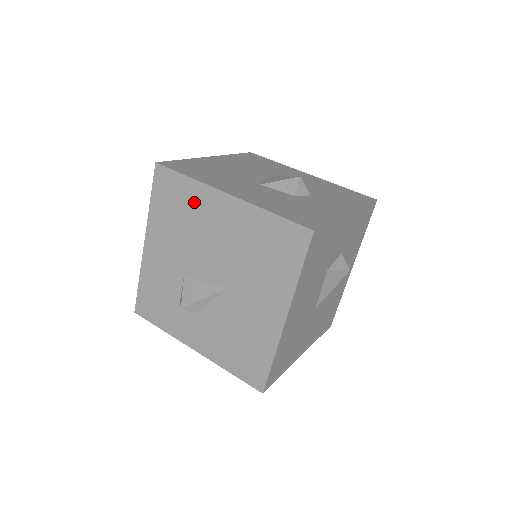
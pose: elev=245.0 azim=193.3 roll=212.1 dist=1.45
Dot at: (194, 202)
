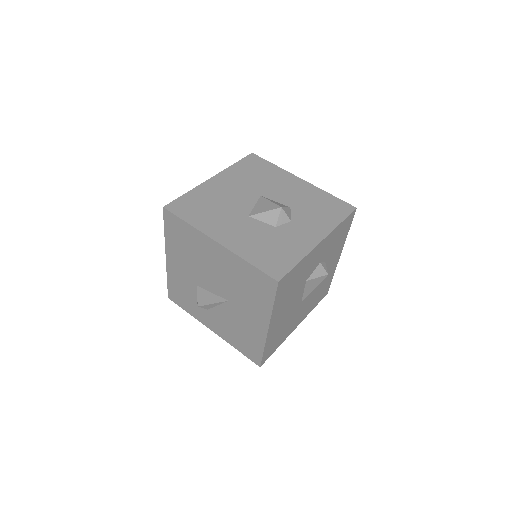
Dot at: (195, 241)
